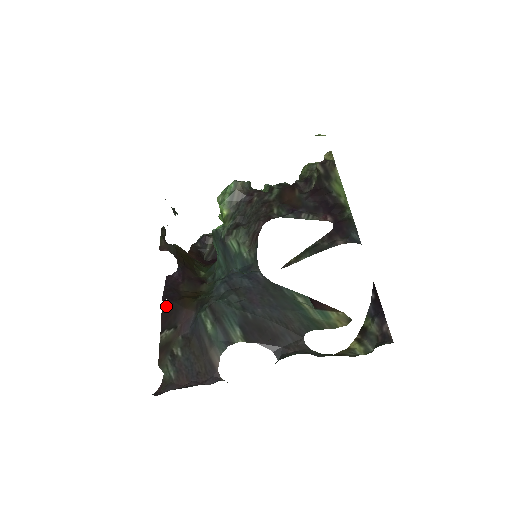
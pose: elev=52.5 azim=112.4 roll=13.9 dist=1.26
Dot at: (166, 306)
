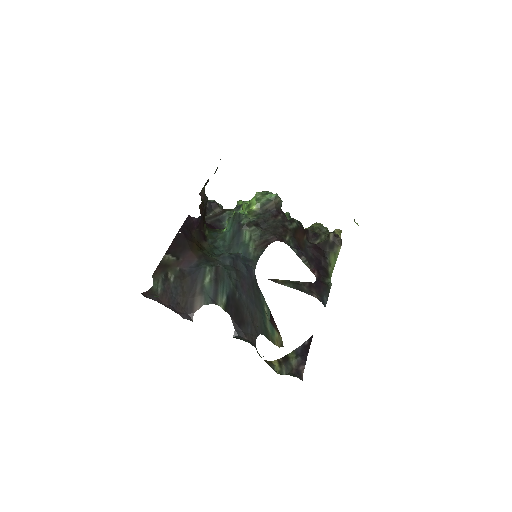
Dot at: (179, 238)
